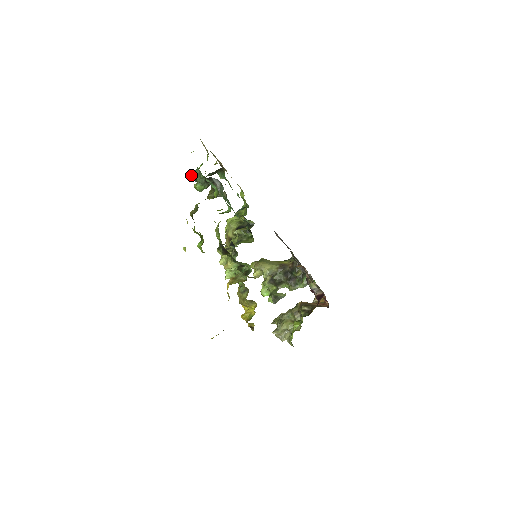
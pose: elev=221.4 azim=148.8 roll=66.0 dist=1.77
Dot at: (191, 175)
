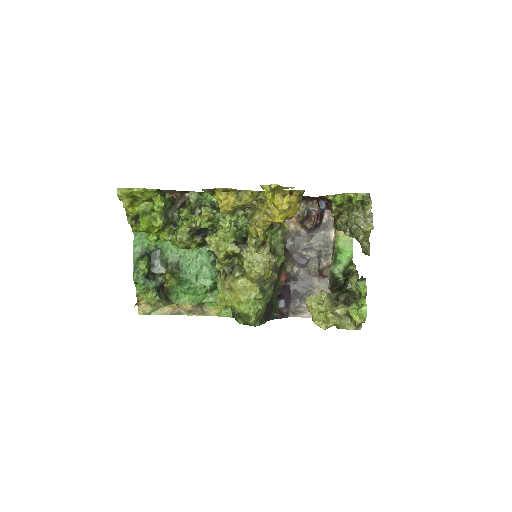
Dot at: (133, 275)
